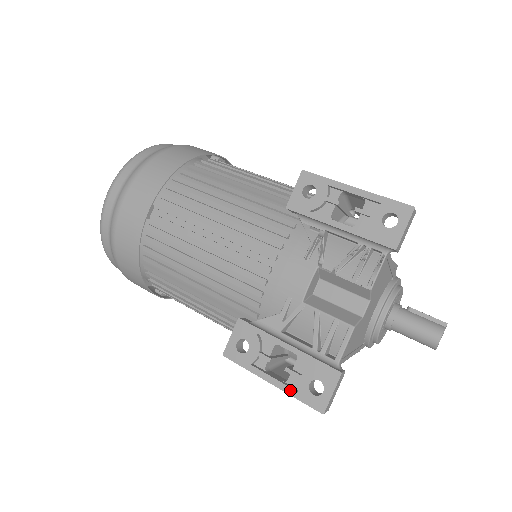
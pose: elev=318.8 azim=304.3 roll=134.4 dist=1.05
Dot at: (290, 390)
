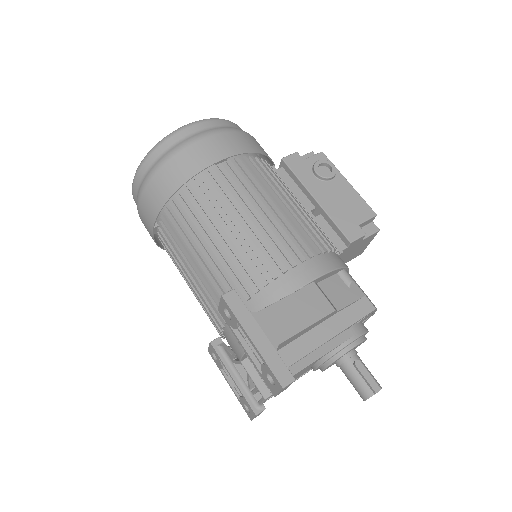
Dot at: (237, 397)
